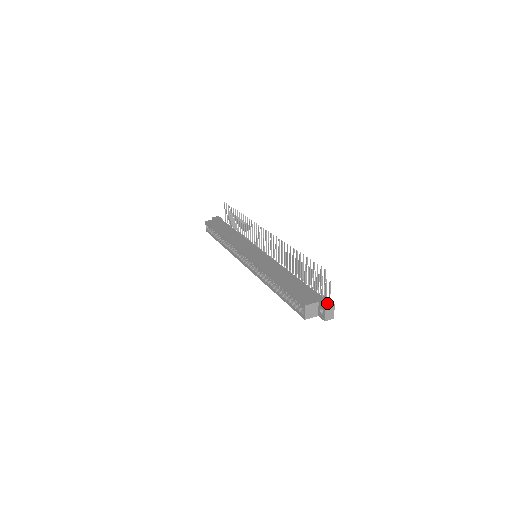
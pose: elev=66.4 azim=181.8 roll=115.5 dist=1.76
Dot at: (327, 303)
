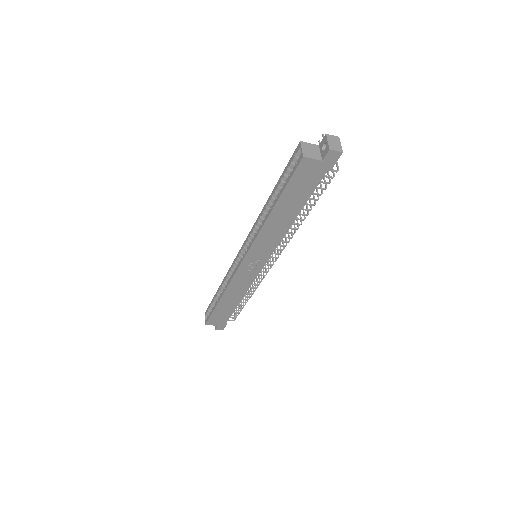
Dot at: occluded
